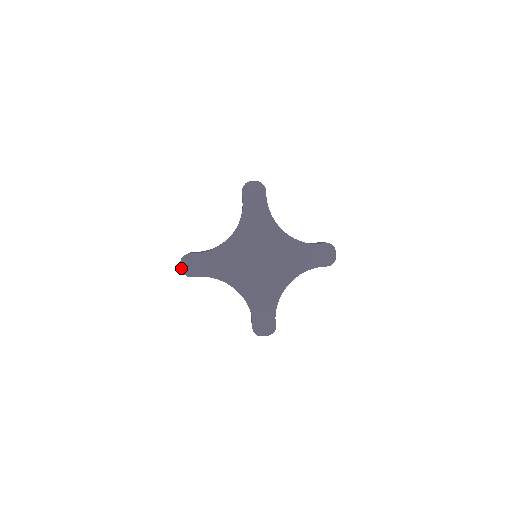
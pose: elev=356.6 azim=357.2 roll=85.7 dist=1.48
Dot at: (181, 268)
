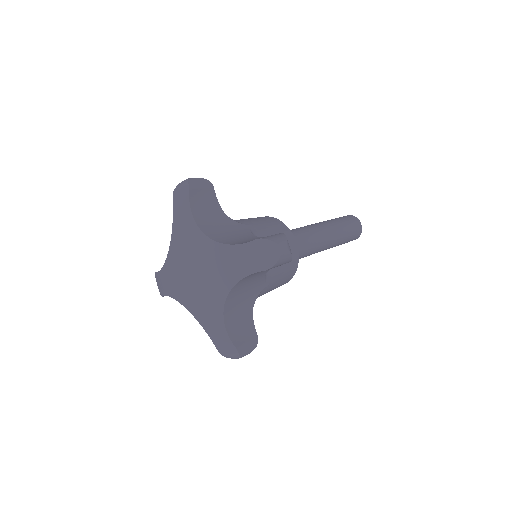
Dot at: occluded
